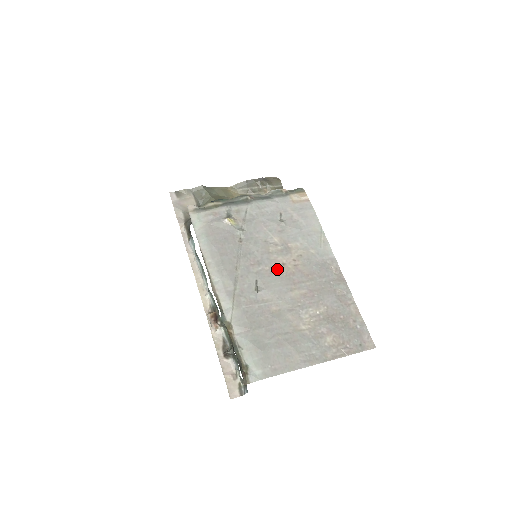
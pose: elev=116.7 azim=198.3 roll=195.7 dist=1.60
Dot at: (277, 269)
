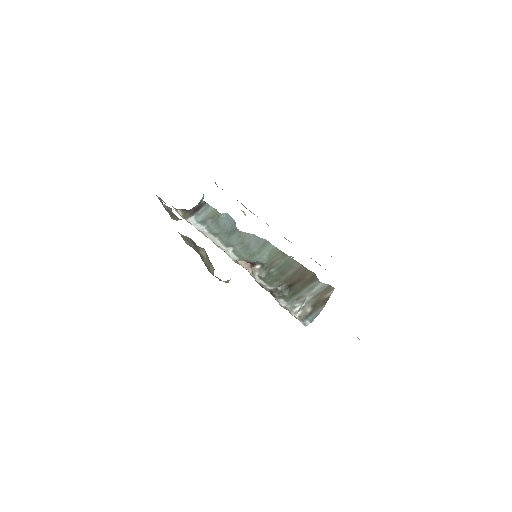
Dot at: occluded
